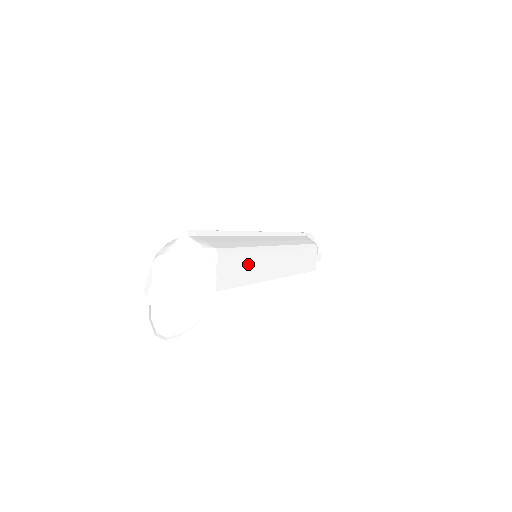
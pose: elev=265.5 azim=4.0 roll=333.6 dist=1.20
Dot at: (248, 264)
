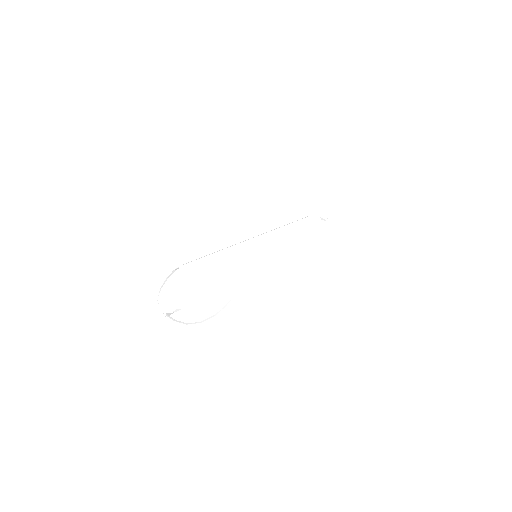
Dot at: (216, 254)
